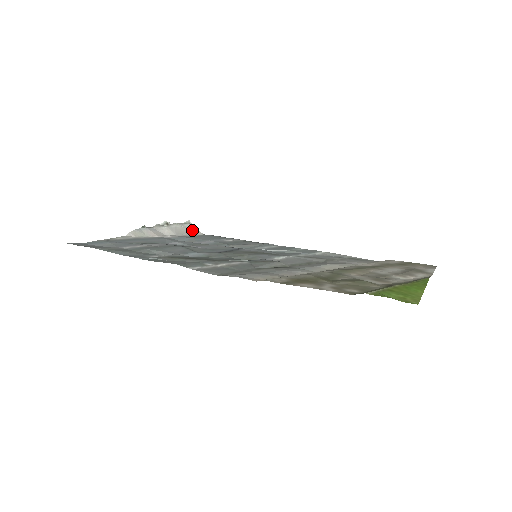
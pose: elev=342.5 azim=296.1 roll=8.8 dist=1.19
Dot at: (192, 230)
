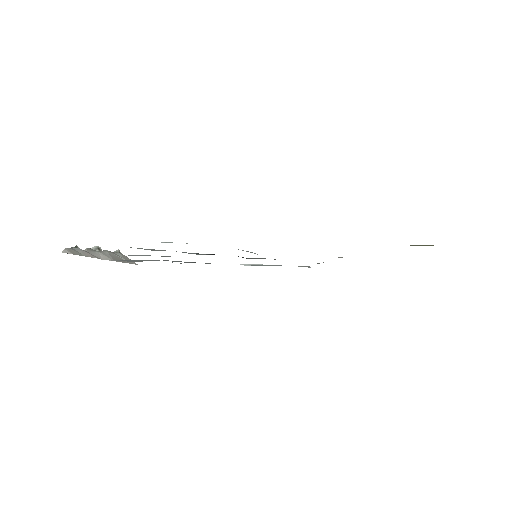
Dot at: occluded
